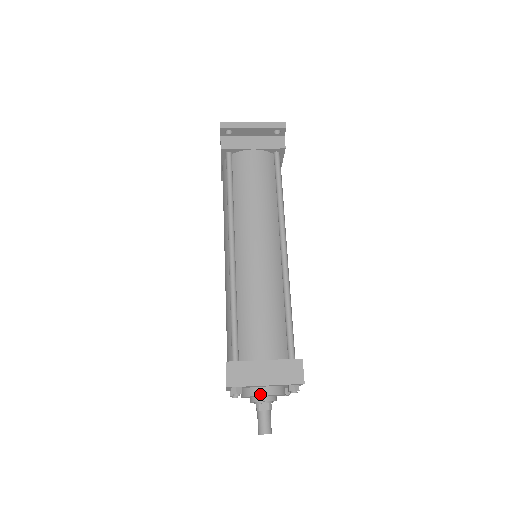
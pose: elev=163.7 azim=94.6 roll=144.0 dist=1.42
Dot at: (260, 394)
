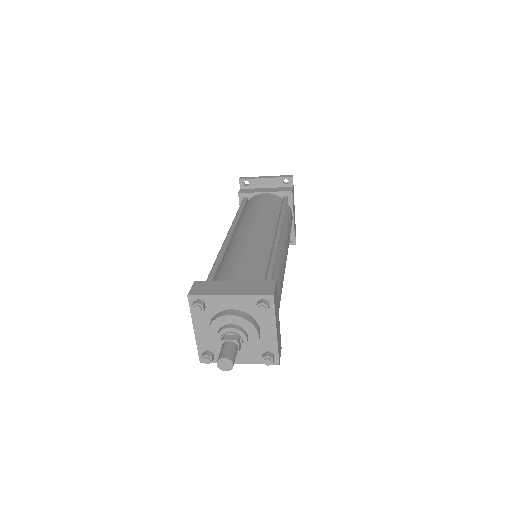
Dot at: (225, 314)
